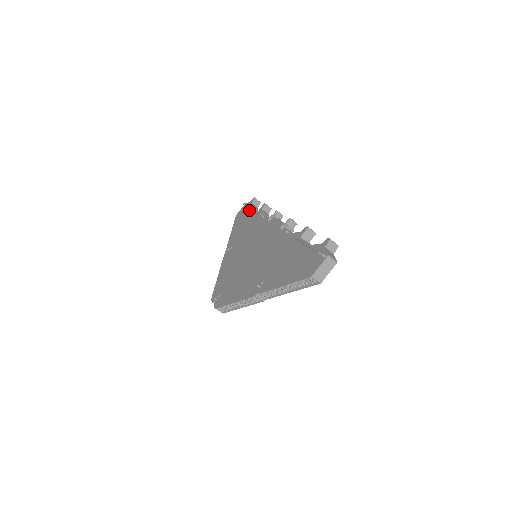
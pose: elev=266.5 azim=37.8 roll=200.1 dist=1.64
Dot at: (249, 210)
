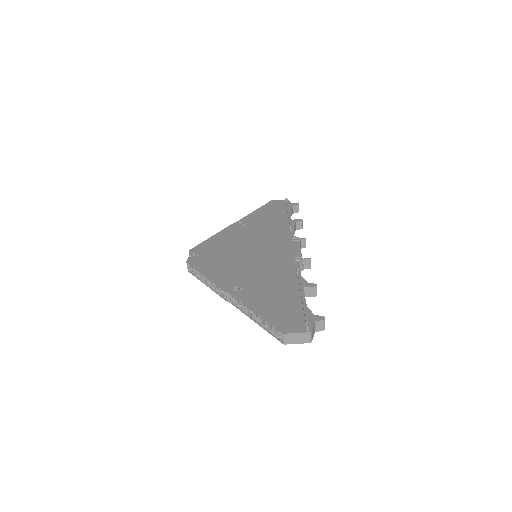
Dot at: (285, 209)
